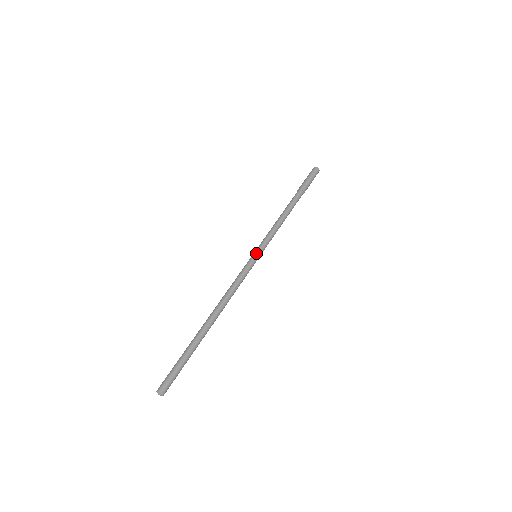
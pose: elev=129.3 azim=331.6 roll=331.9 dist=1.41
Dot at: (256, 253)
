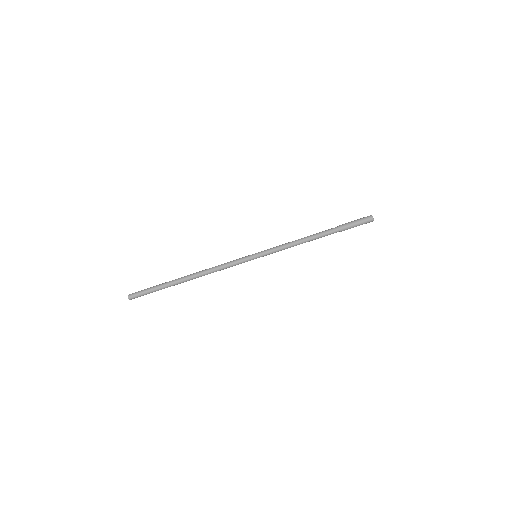
Dot at: (257, 257)
